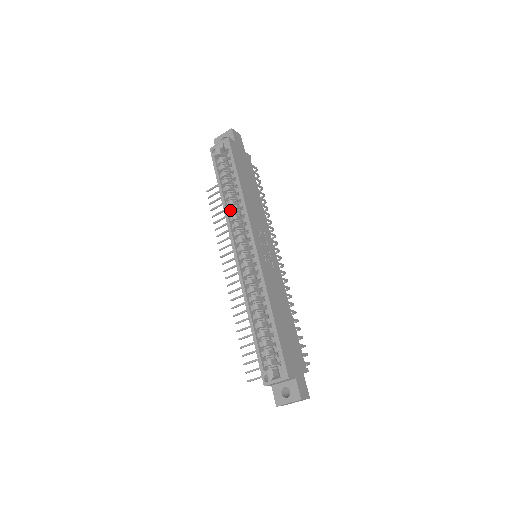
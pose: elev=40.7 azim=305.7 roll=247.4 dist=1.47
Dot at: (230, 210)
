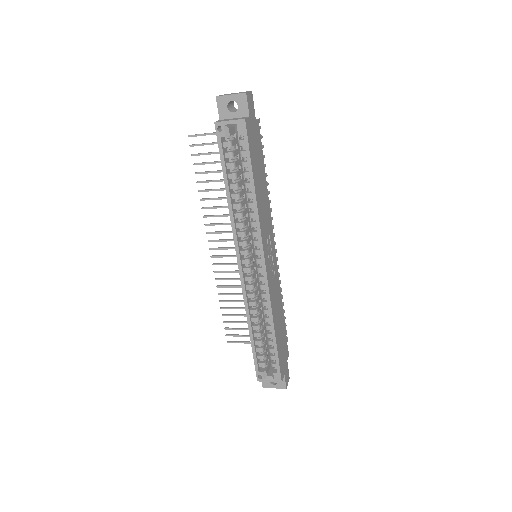
Dot at: (237, 216)
